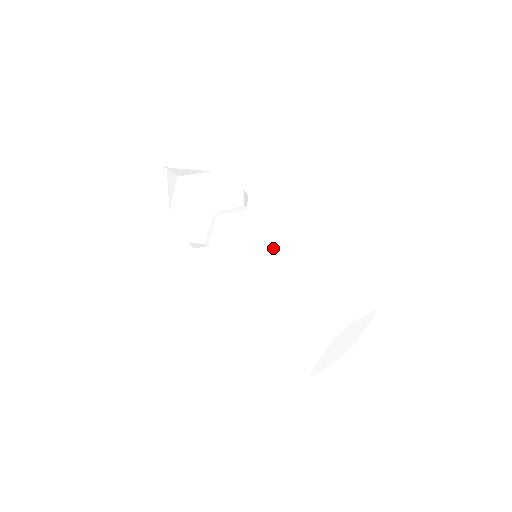
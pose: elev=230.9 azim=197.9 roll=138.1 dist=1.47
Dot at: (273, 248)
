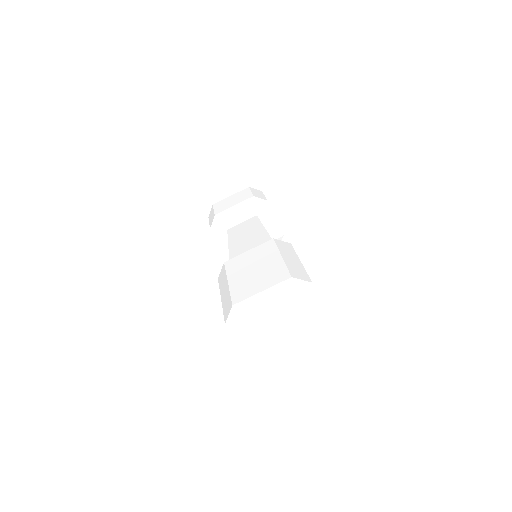
Dot at: occluded
